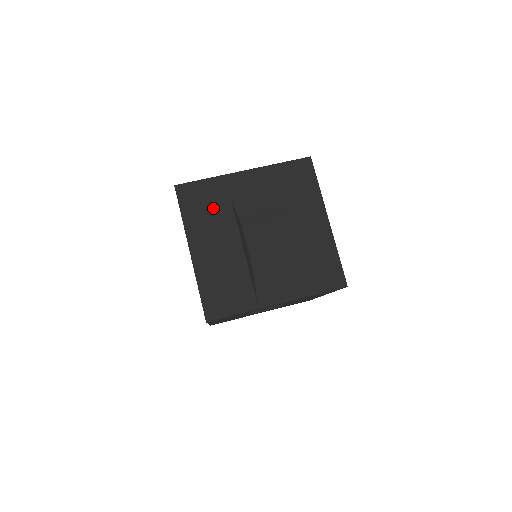
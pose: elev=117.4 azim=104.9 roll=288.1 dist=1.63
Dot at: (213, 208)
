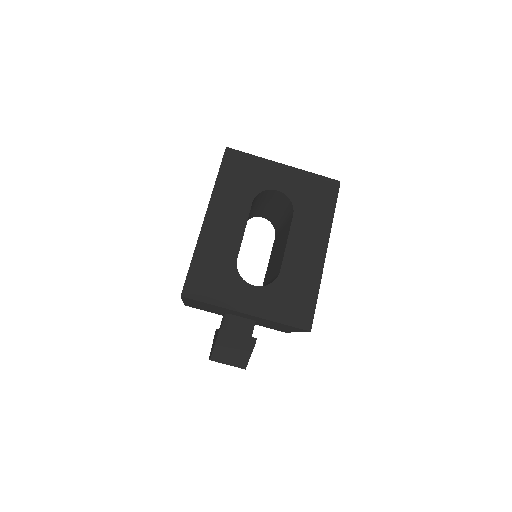
Dot at: (210, 306)
